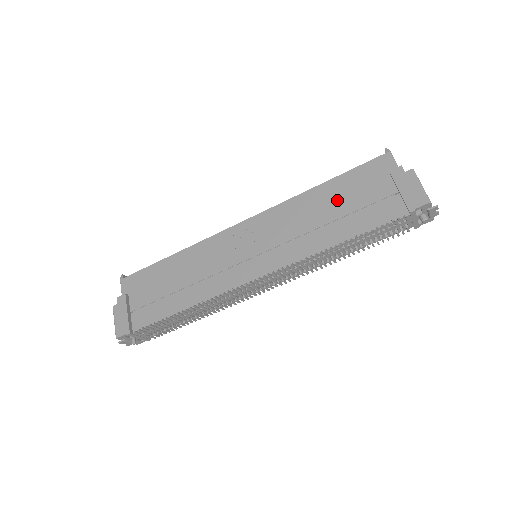
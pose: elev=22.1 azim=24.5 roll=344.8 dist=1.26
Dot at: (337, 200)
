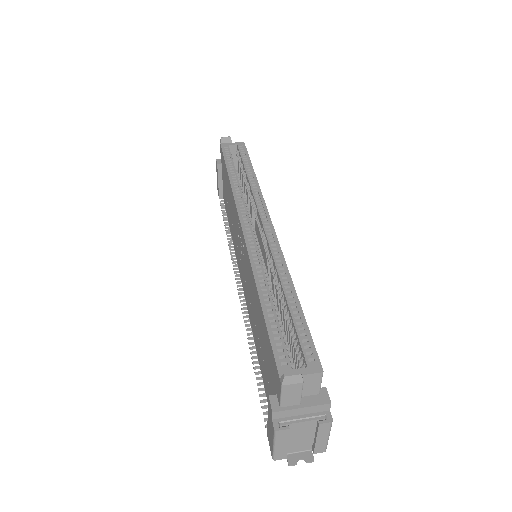
Dot at: (261, 331)
